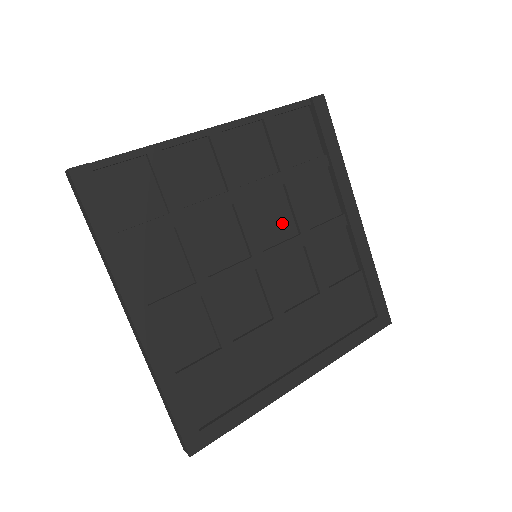
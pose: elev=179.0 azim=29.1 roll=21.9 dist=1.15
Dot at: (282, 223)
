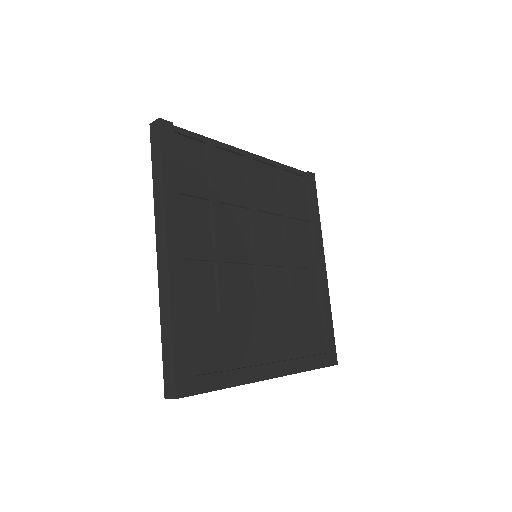
Dot at: (276, 243)
